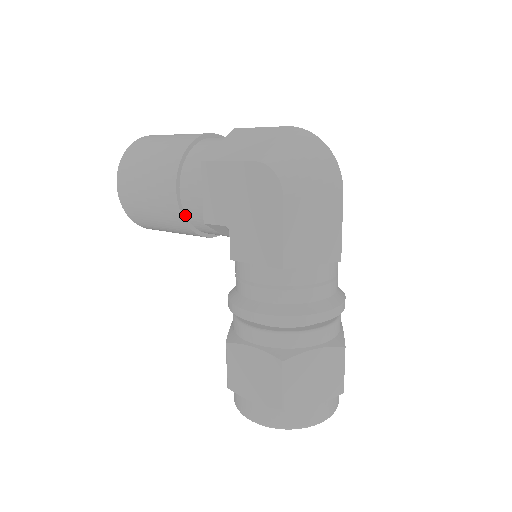
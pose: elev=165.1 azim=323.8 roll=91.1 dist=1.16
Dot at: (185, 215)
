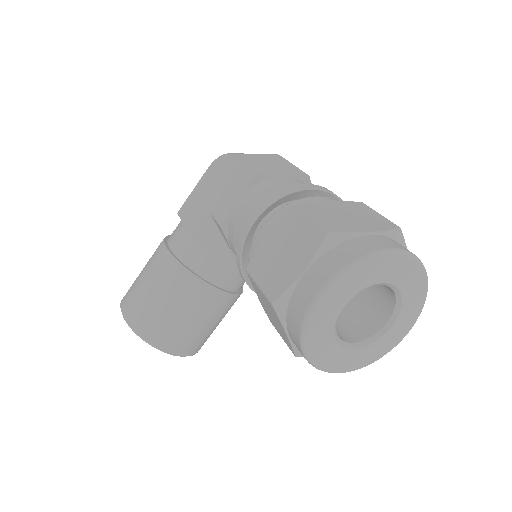
Dot at: (179, 261)
